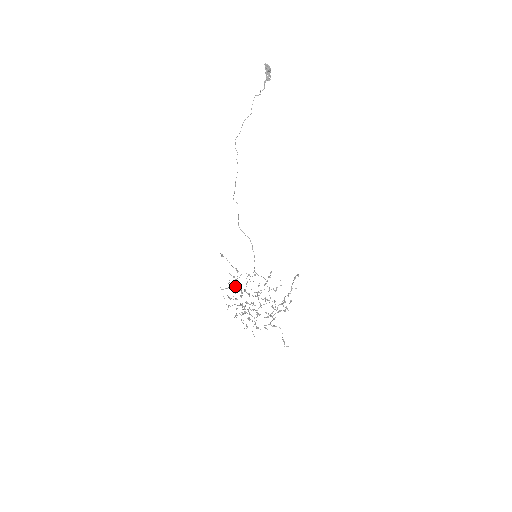
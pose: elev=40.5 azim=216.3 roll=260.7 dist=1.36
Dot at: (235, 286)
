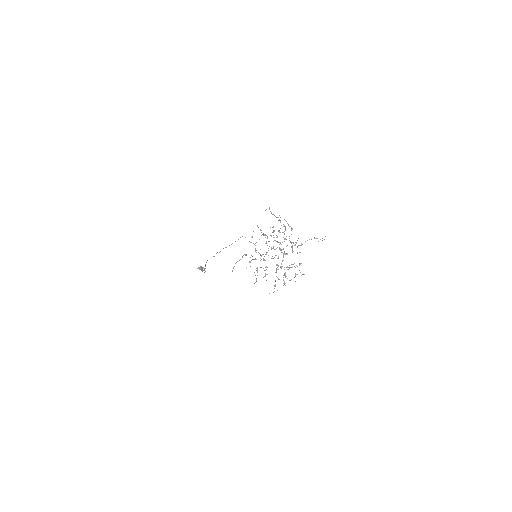
Dot at: occluded
